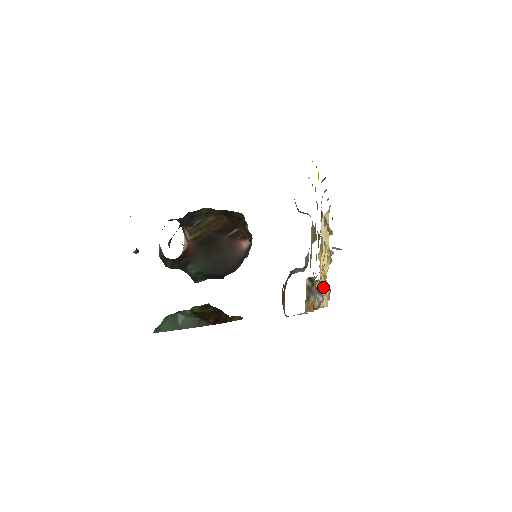
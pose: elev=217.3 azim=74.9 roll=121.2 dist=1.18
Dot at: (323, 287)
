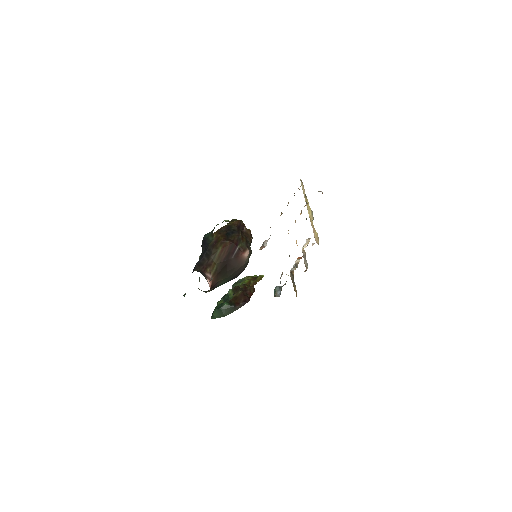
Dot at: (314, 230)
